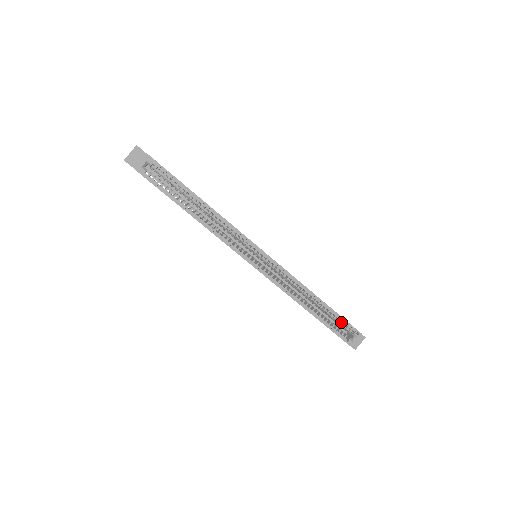
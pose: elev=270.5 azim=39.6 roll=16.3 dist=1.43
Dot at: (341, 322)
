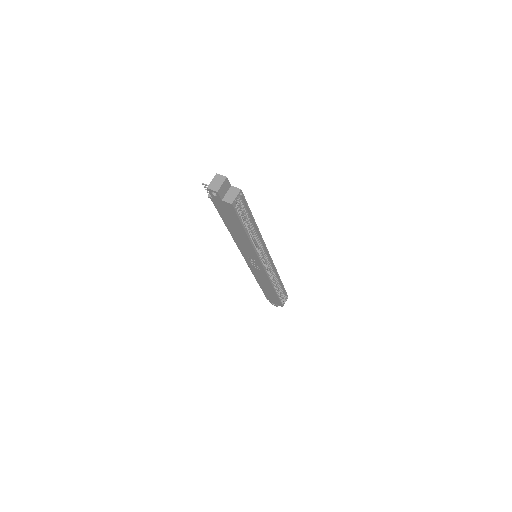
Dot at: (283, 292)
